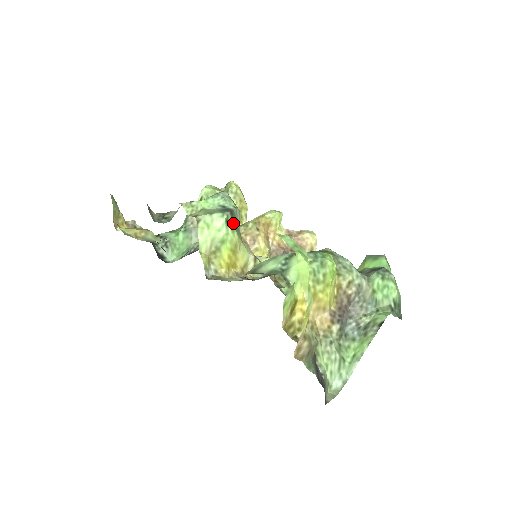
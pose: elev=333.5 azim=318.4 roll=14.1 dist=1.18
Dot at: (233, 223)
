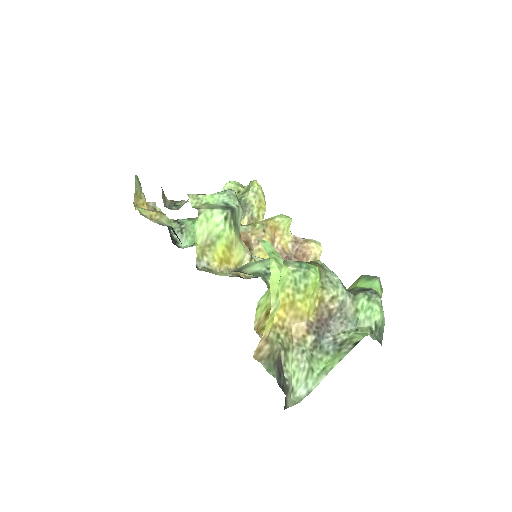
Dot at: (232, 221)
